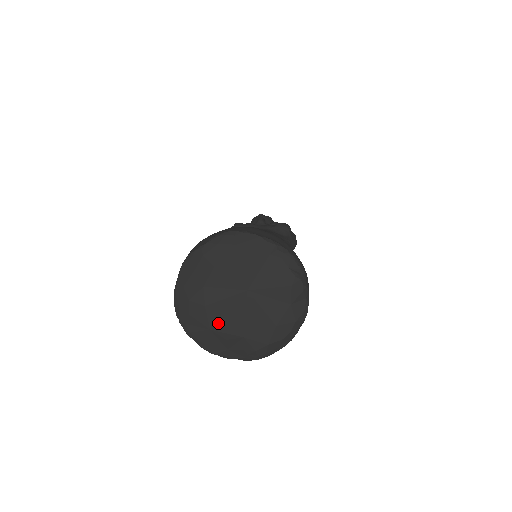
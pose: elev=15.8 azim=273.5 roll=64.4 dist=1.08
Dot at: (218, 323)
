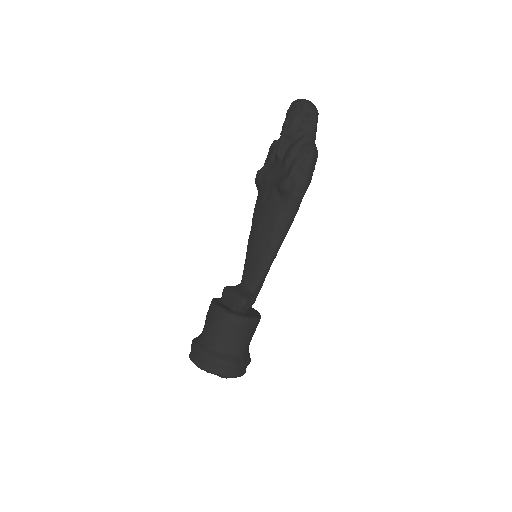
Dot at: occluded
